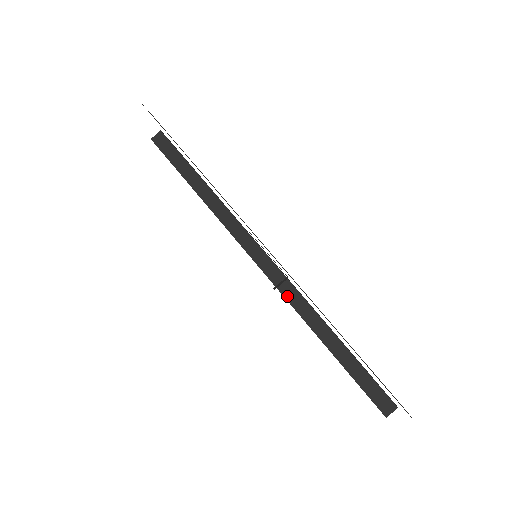
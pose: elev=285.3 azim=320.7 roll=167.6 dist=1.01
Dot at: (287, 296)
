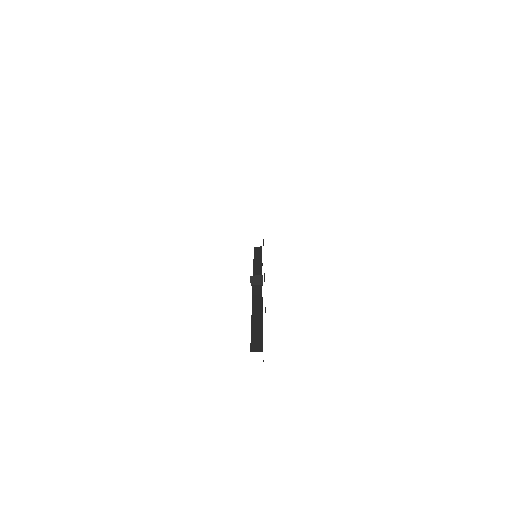
Dot at: (254, 297)
